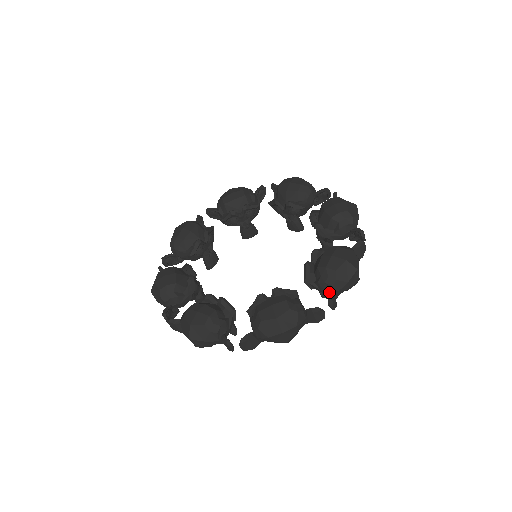
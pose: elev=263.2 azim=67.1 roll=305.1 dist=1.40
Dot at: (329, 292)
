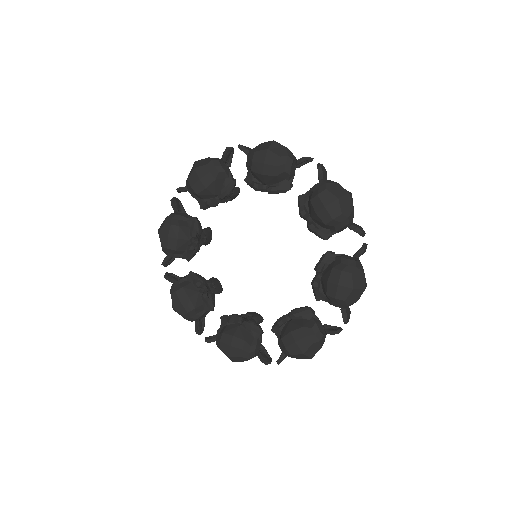
Dot at: (342, 313)
